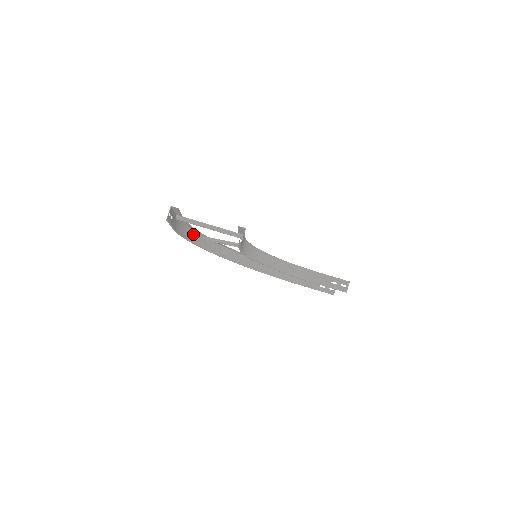
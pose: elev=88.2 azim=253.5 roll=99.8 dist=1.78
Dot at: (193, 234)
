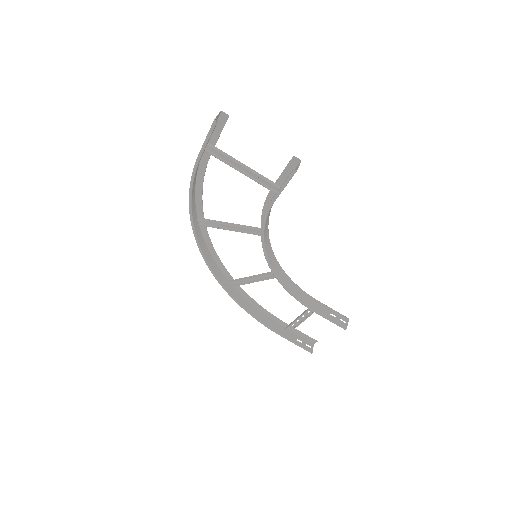
Dot at: (193, 204)
